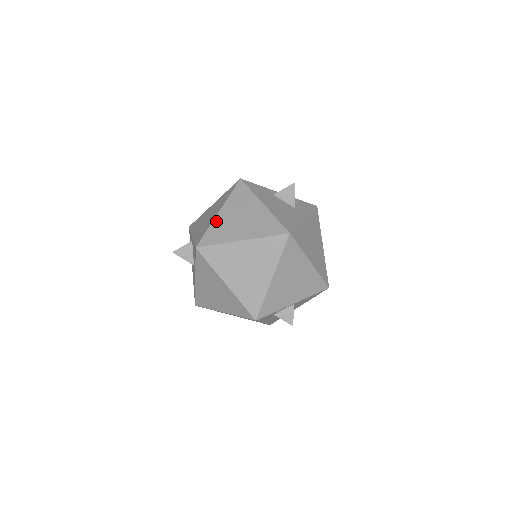
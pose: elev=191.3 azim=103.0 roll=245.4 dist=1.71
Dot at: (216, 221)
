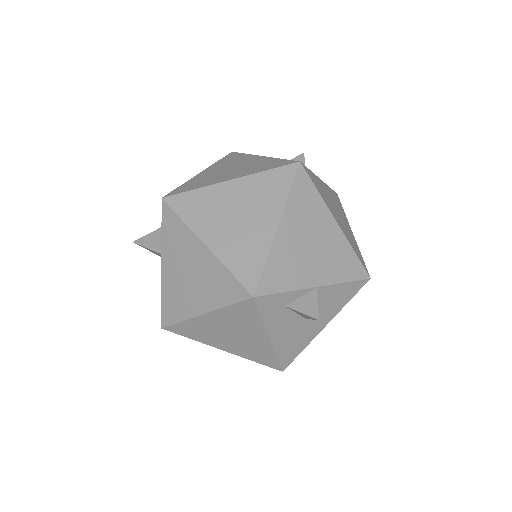
Dot at: (195, 177)
